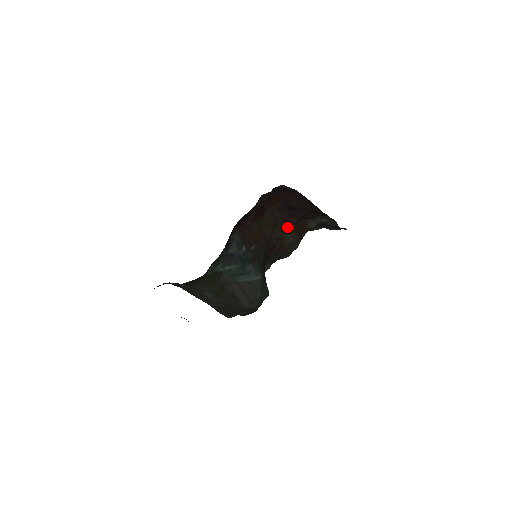
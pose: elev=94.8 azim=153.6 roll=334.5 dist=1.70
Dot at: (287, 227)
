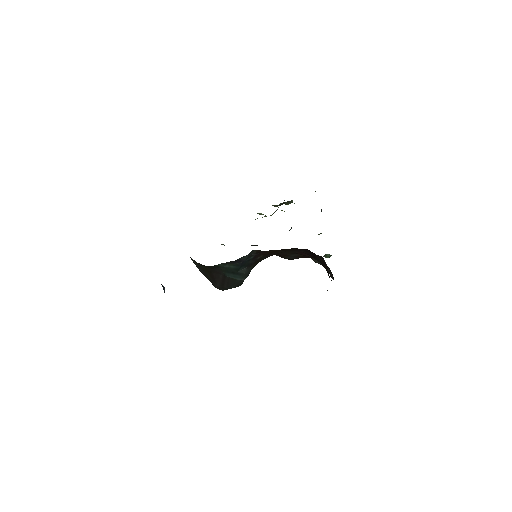
Dot at: occluded
